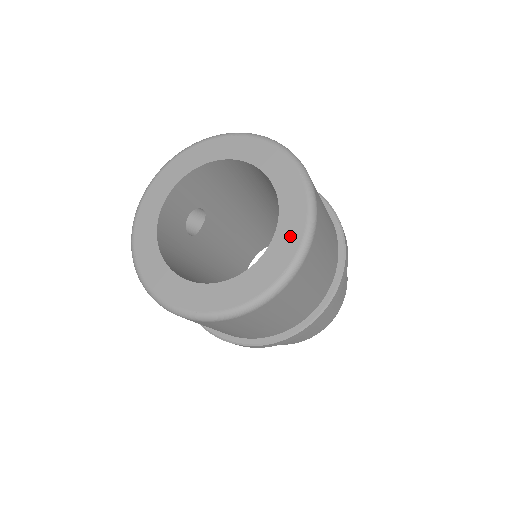
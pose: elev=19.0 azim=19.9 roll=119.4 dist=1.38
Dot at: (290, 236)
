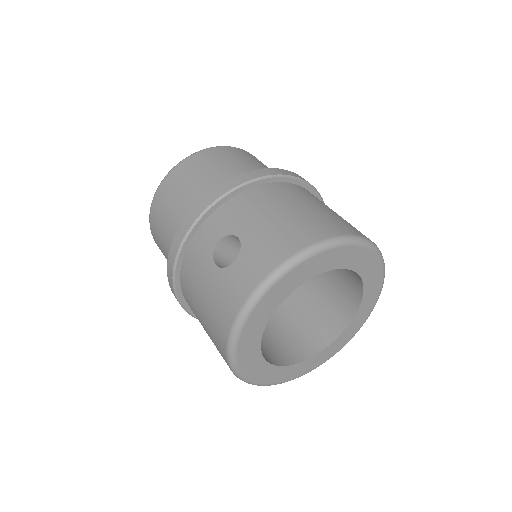
Dot at: (354, 329)
